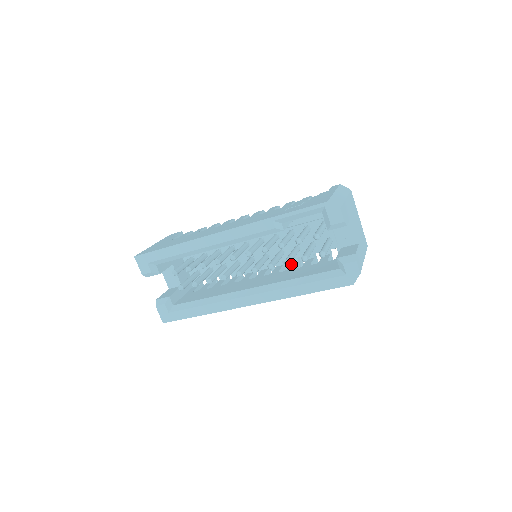
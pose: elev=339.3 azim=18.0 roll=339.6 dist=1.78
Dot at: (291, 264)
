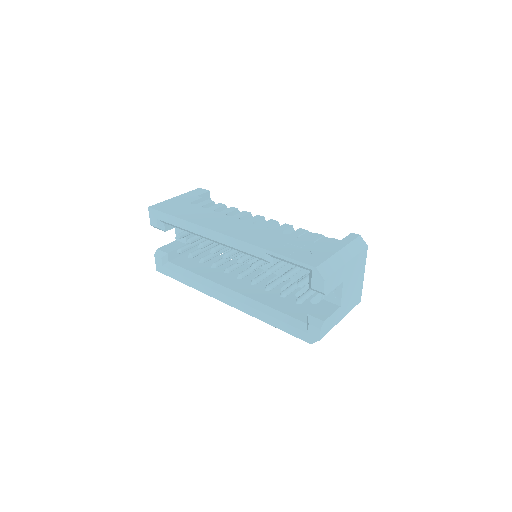
Dot at: occluded
